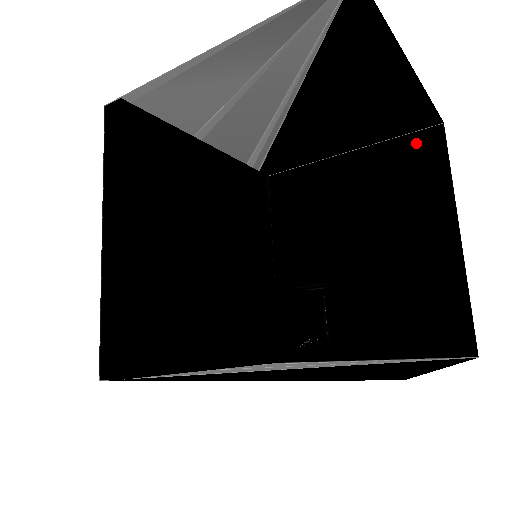
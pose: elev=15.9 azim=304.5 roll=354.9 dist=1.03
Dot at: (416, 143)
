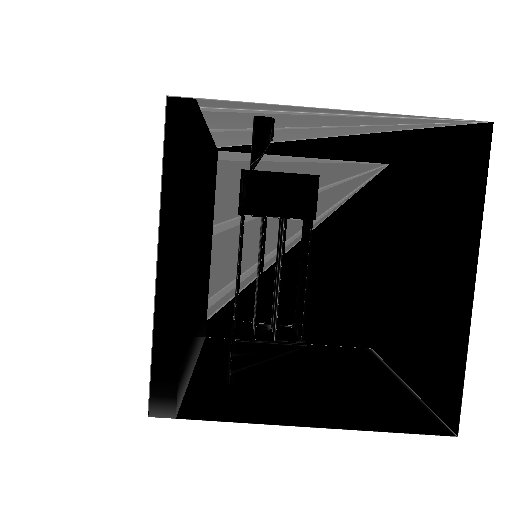
Dot at: (352, 350)
